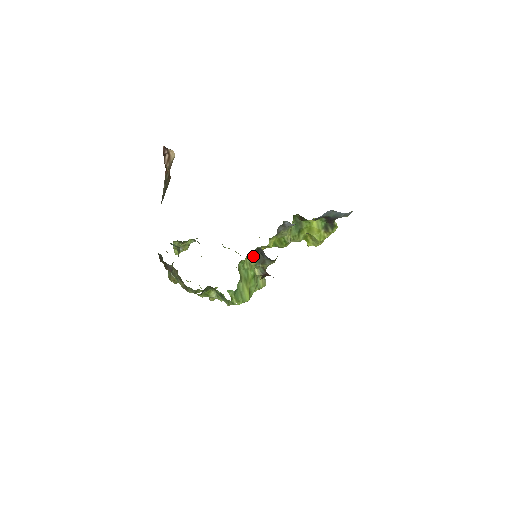
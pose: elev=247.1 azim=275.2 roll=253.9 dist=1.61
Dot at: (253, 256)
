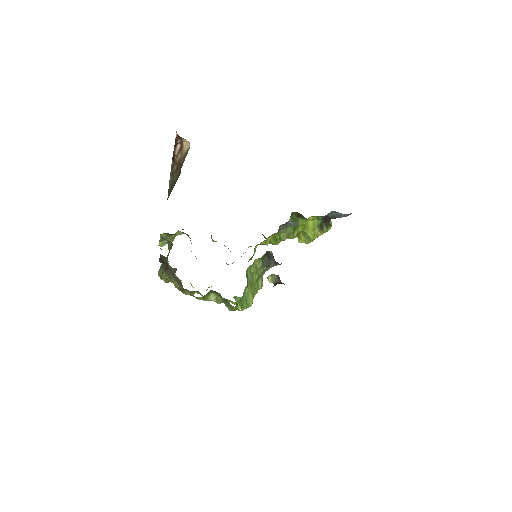
Dot at: (260, 259)
